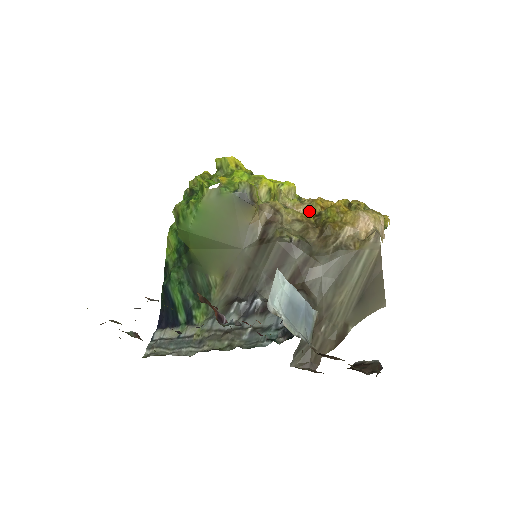
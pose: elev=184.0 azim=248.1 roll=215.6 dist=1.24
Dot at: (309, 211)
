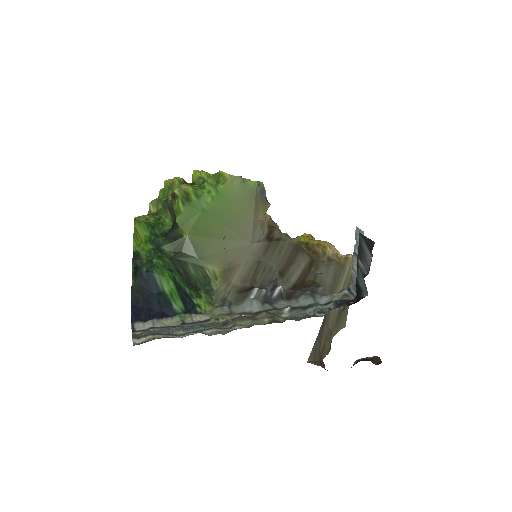
Dot at: occluded
